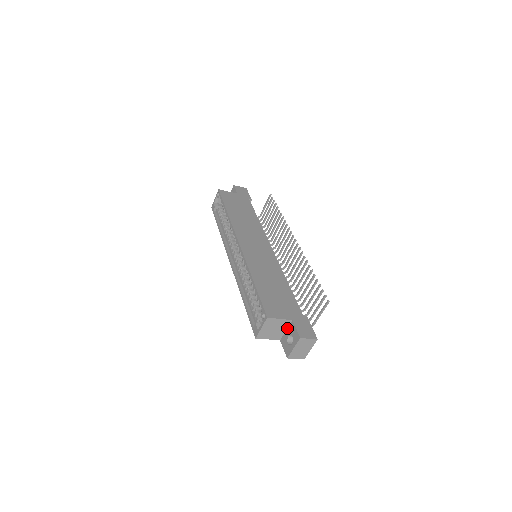
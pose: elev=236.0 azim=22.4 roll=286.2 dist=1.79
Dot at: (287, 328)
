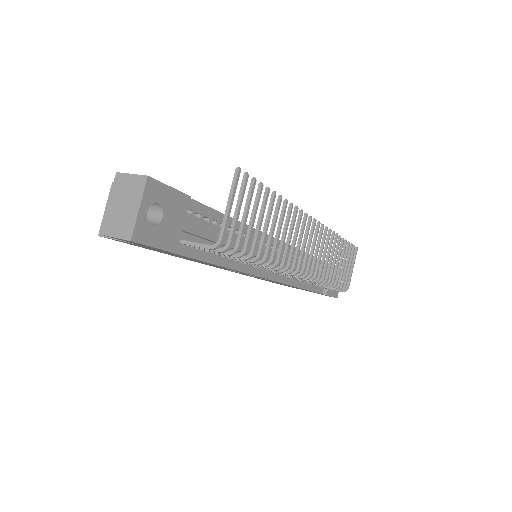
Dot at: occluded
